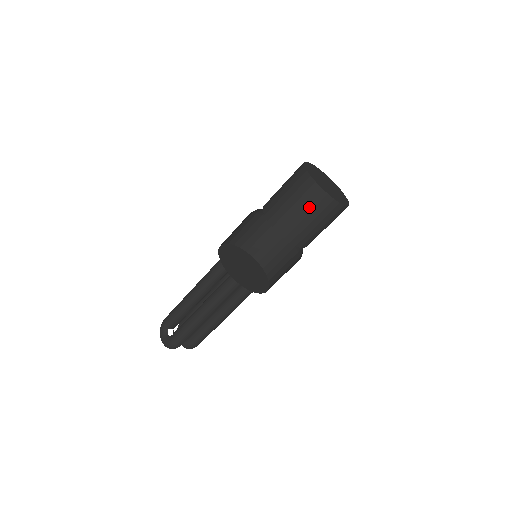
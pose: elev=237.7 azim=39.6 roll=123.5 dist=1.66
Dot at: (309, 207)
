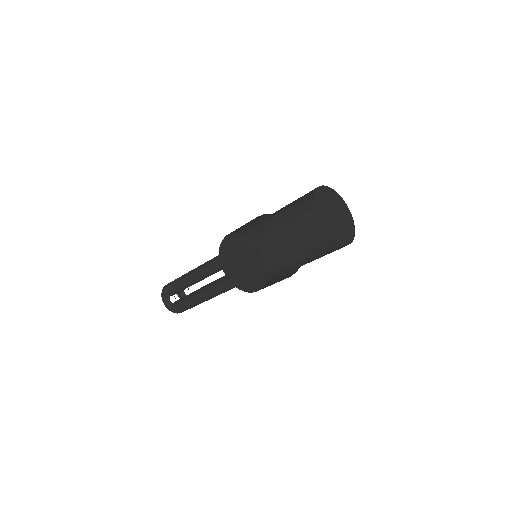
Dot at: (317, 249)
